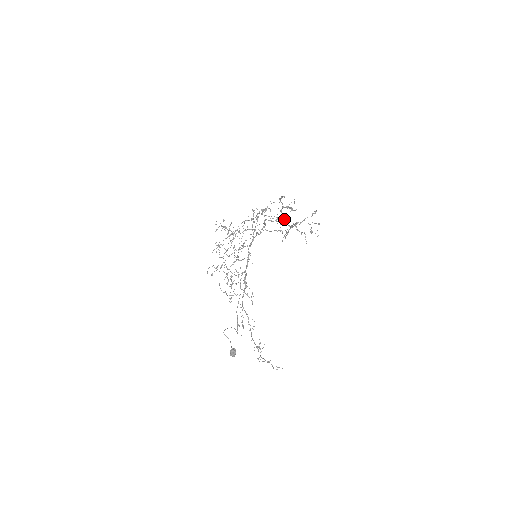
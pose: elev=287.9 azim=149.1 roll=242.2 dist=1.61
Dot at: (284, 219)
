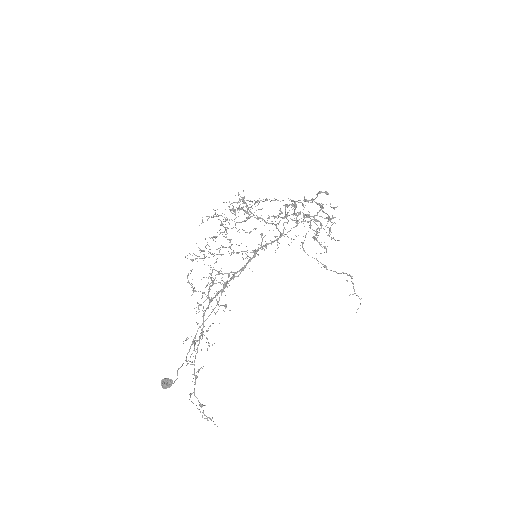
Dot at: occluded
